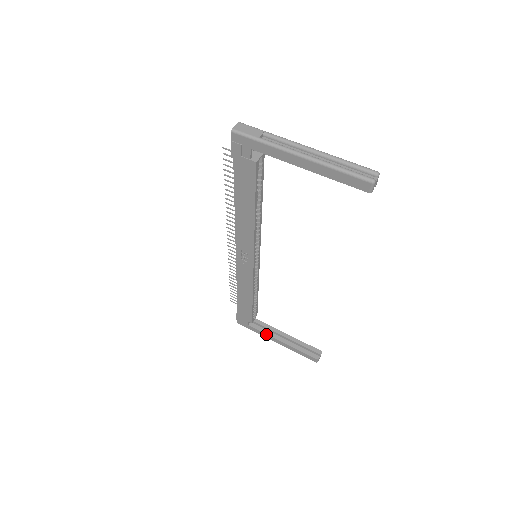
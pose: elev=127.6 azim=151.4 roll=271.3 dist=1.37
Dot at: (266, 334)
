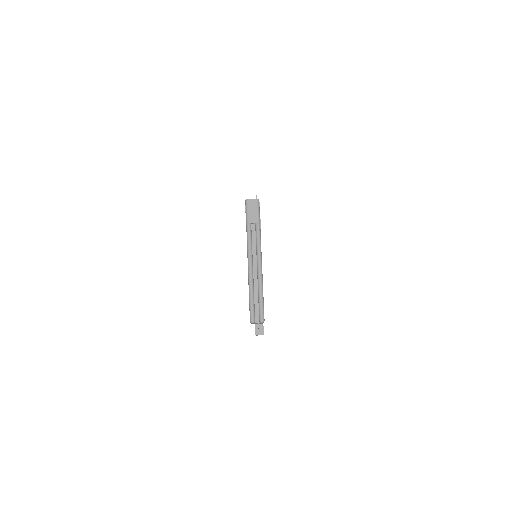
Dot at: occluded
